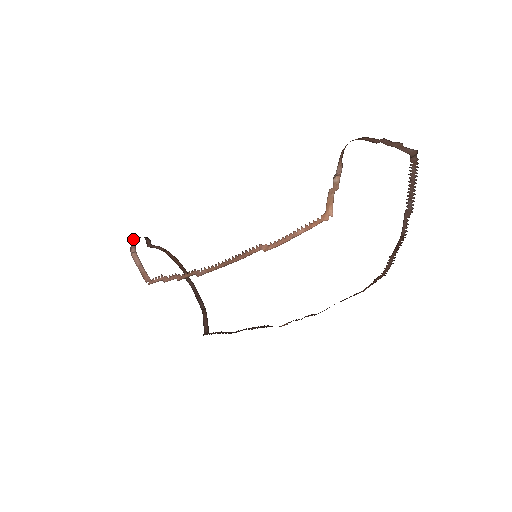
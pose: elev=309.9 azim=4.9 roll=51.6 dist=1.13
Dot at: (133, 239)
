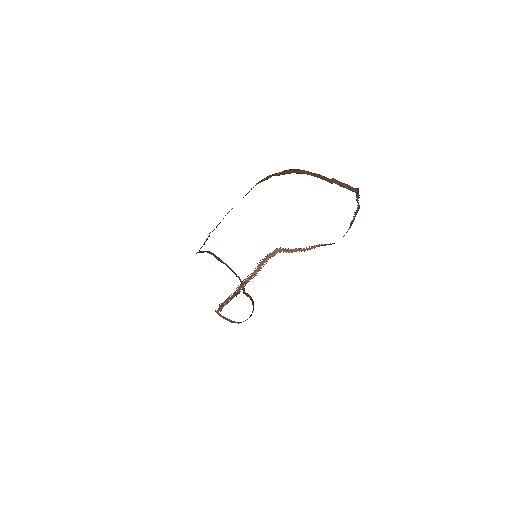
Dot at: occluded
